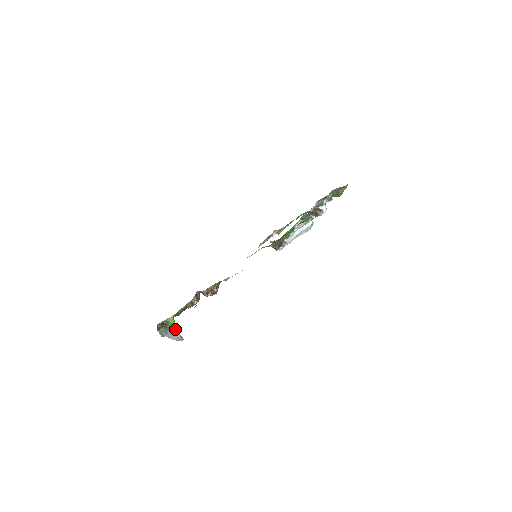
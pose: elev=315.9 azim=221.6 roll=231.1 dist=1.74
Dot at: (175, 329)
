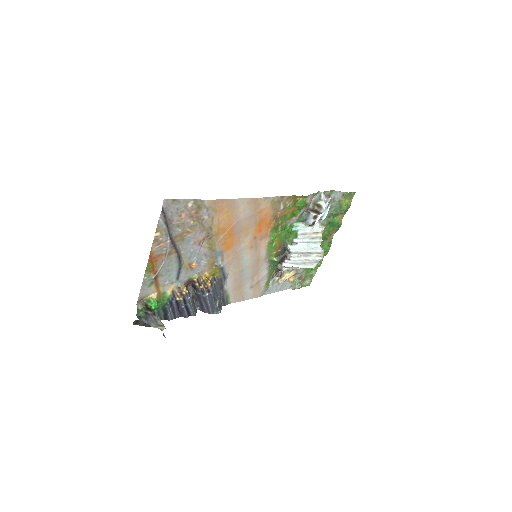
Dot at: (157, 317)
